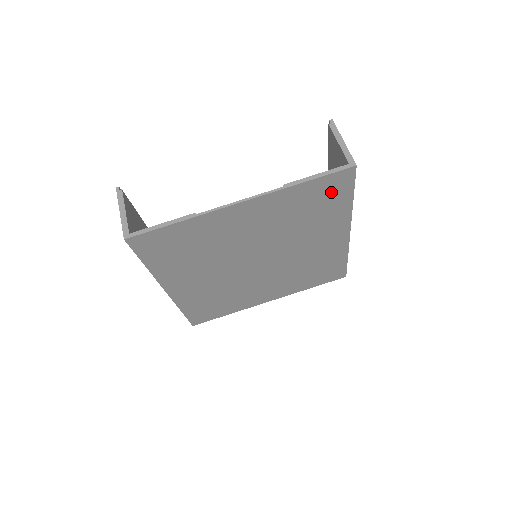
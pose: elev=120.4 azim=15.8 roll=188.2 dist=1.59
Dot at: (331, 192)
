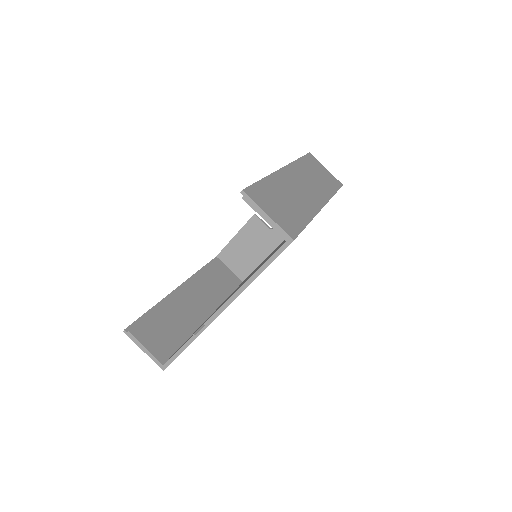
Dot at: occluded
